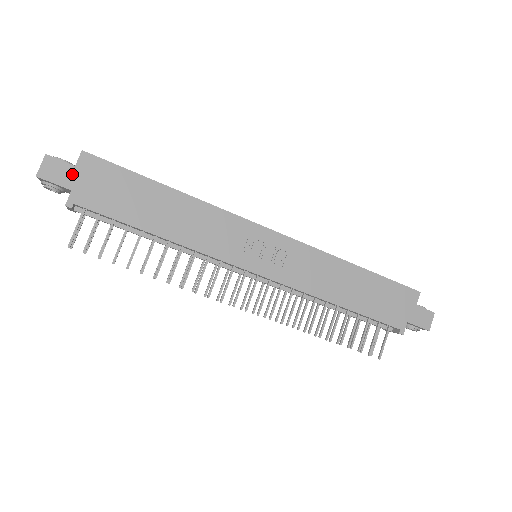
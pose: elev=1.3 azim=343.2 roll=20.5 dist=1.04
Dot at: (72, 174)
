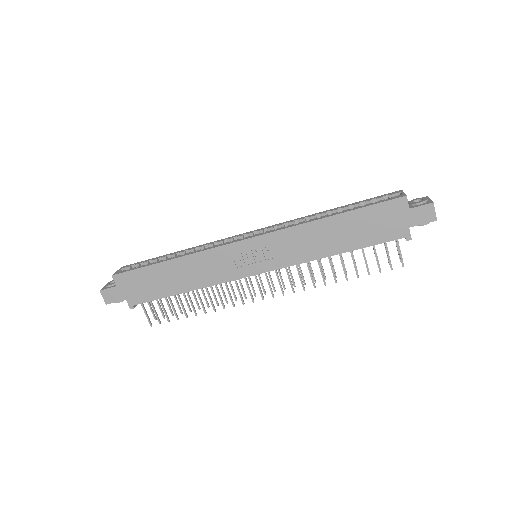
Dot at: (119, 291)
